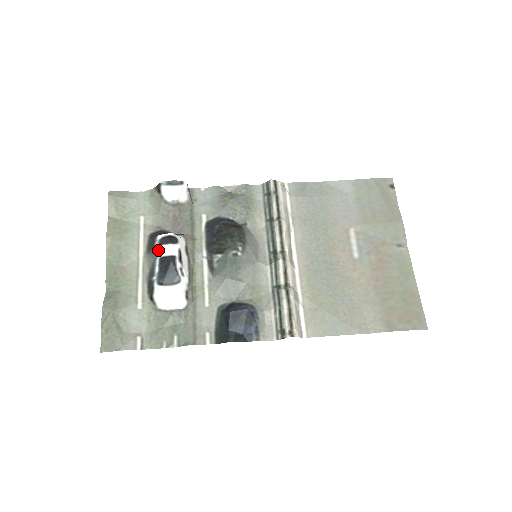
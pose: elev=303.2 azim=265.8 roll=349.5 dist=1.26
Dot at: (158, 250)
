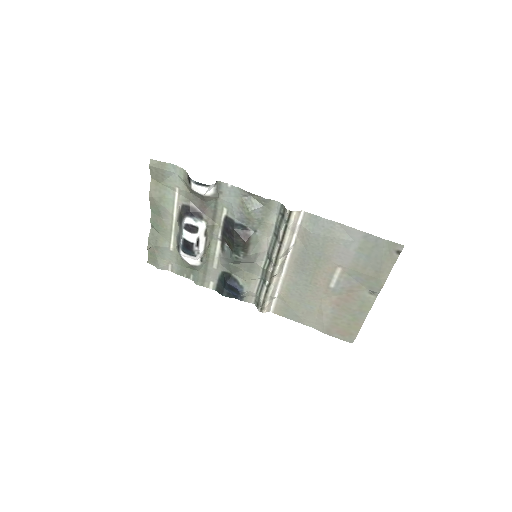
Dot at: (183, 232)
